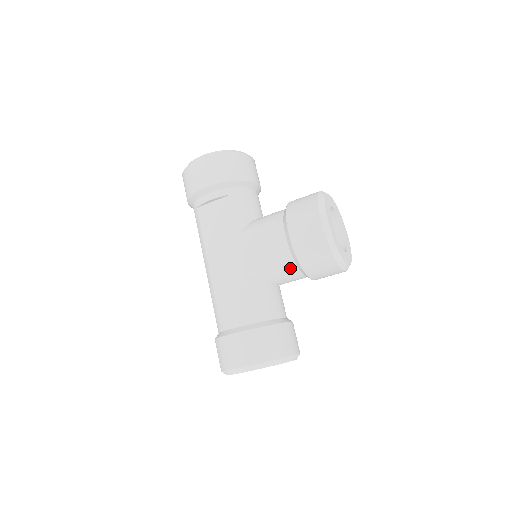
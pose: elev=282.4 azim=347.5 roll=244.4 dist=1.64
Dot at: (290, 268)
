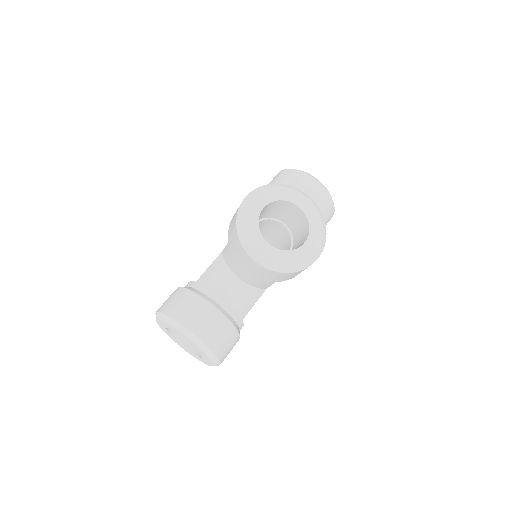
Dot at: occluded
